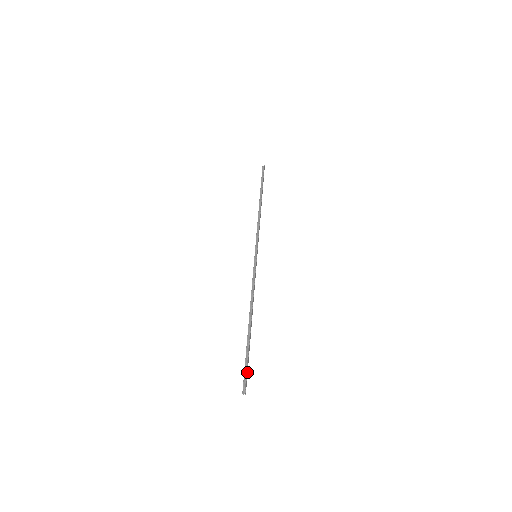
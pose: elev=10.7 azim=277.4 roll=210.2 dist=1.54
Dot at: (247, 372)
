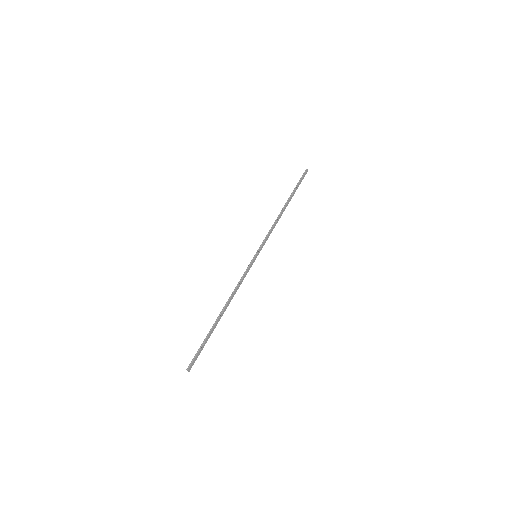
Dot at: (198, 354)
